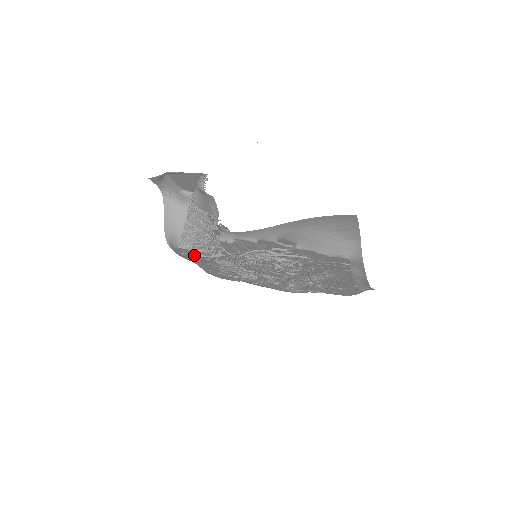
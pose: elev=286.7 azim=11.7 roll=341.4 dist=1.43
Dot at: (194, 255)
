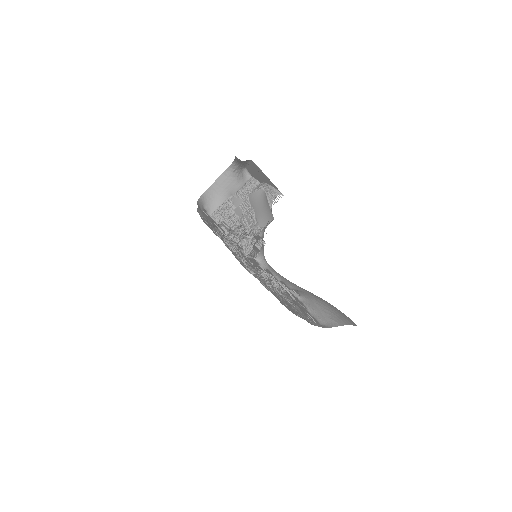
Dot at: occluded
